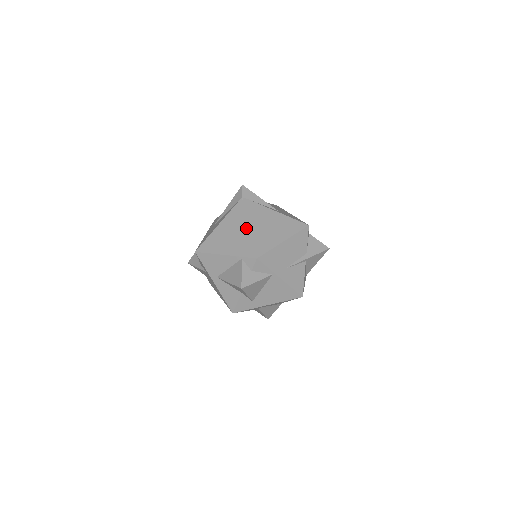
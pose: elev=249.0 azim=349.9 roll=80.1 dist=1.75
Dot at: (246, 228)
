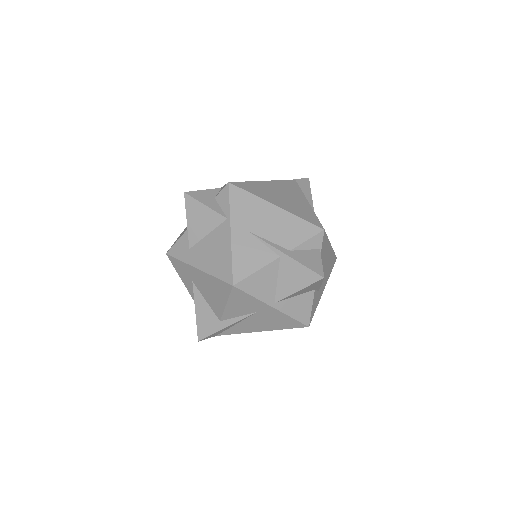
Dot at: occluded
